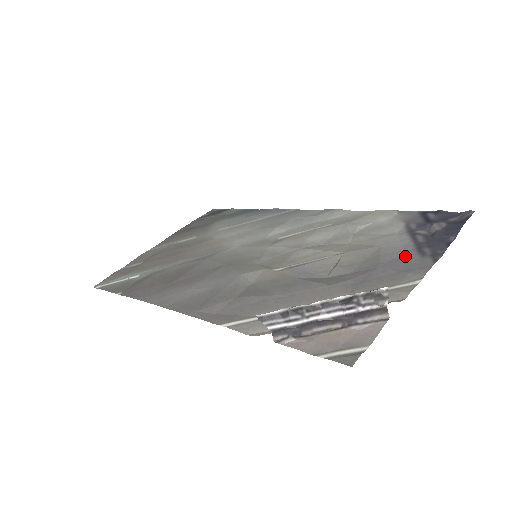
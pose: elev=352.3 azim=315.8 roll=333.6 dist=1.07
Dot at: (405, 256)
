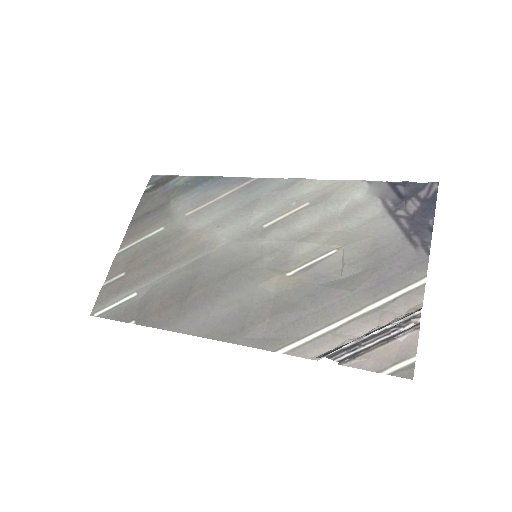
Dot at: (401, 248)
